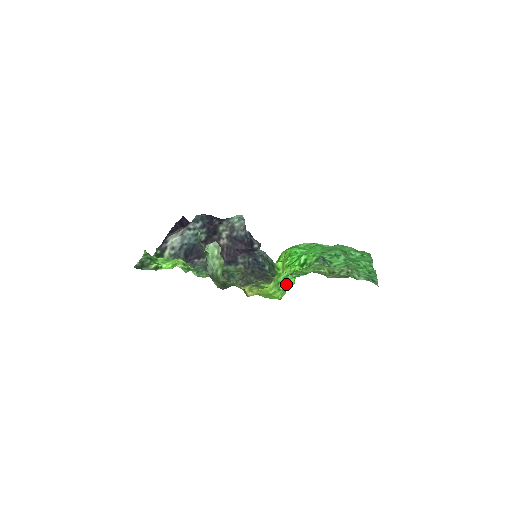
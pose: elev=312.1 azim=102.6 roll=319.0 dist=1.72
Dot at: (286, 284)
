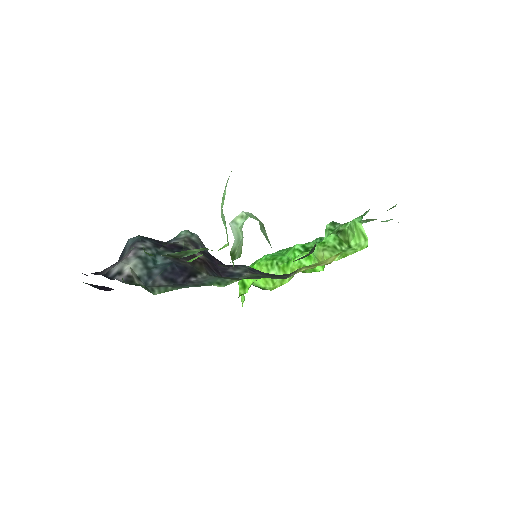
Dot at: (360, 228)
